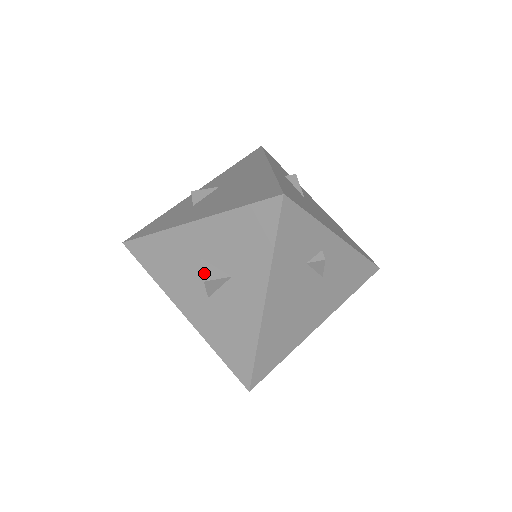
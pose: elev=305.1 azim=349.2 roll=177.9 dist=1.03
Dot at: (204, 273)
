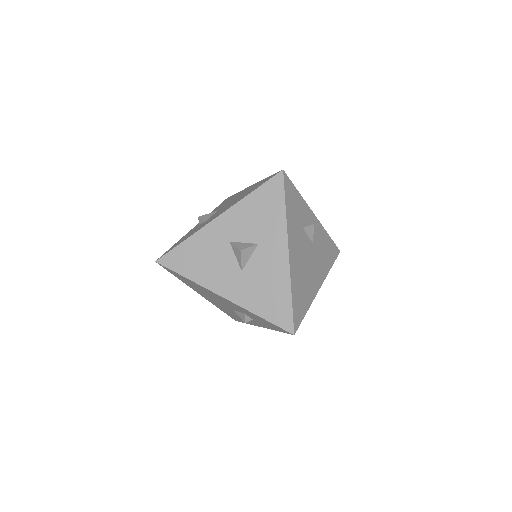
Dot at: (237, 247)
